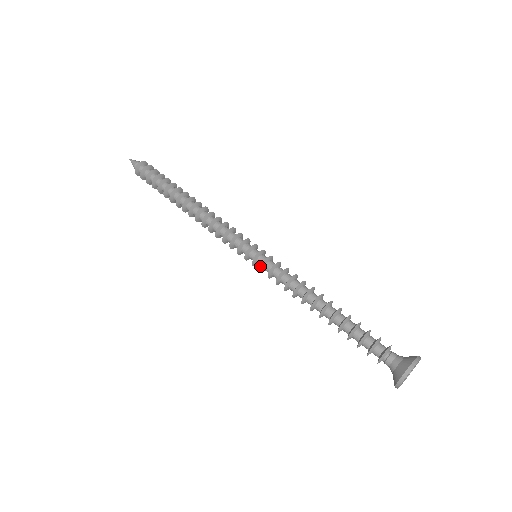
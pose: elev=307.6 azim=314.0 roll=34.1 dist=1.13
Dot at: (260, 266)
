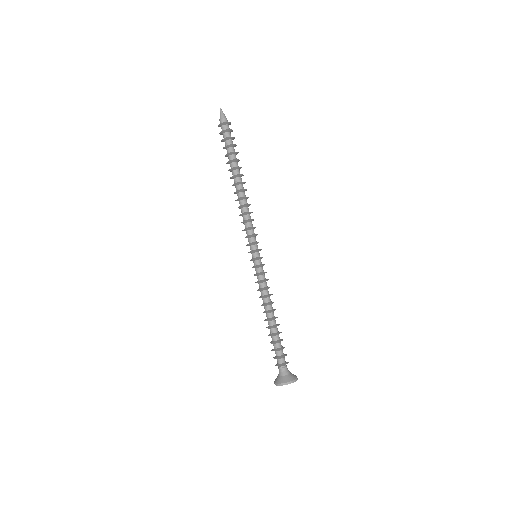
Dot at: (254, 267)
